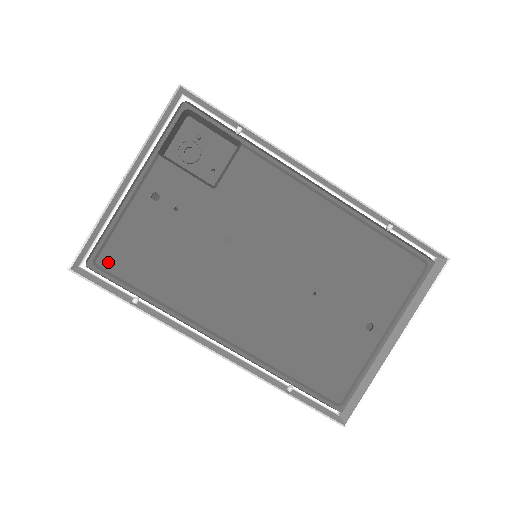
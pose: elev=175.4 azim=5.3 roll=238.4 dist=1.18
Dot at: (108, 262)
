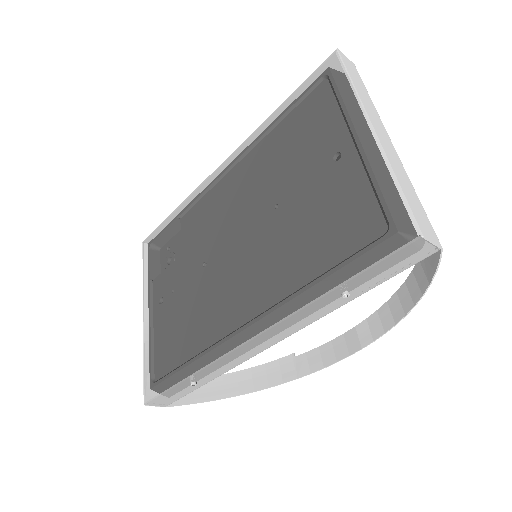
Dot at: (160, 371)
